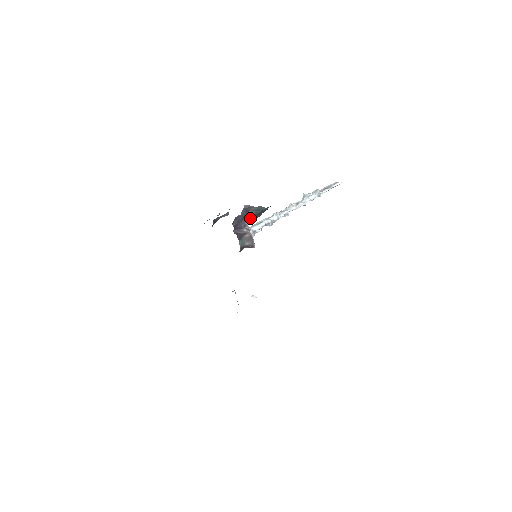
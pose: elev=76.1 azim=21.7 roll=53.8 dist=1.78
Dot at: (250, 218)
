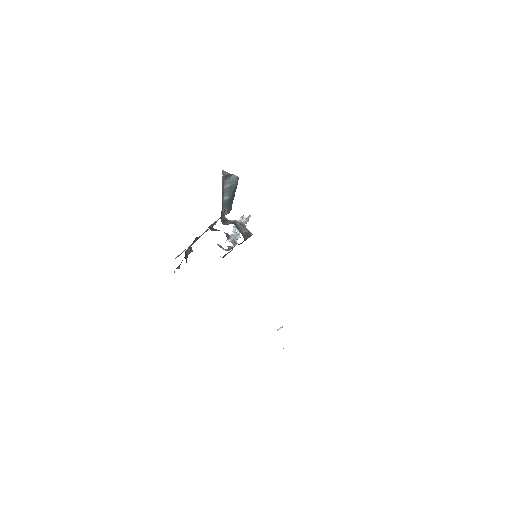
Dot at: (226, 211)
